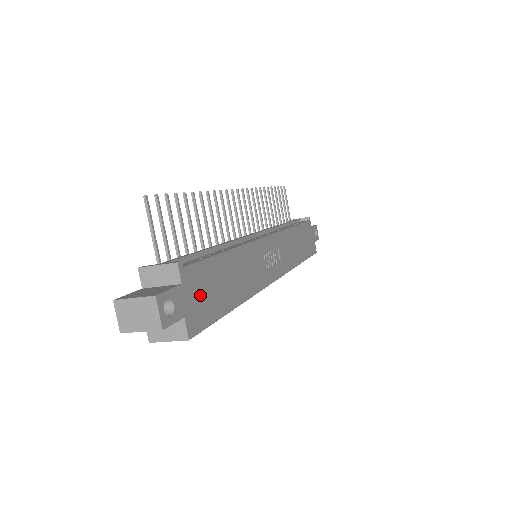
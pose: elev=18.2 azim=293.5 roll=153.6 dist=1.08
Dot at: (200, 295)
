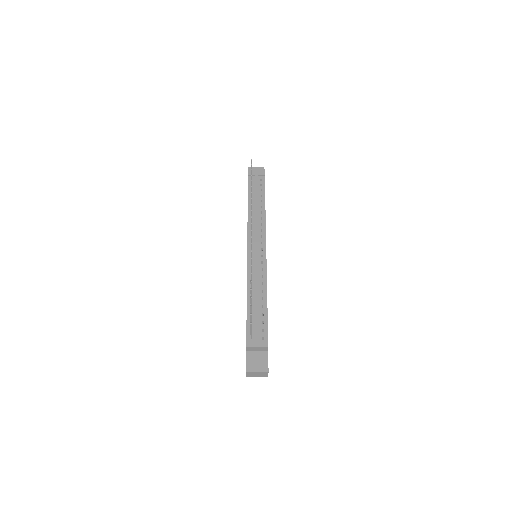
Dot at: occluded
